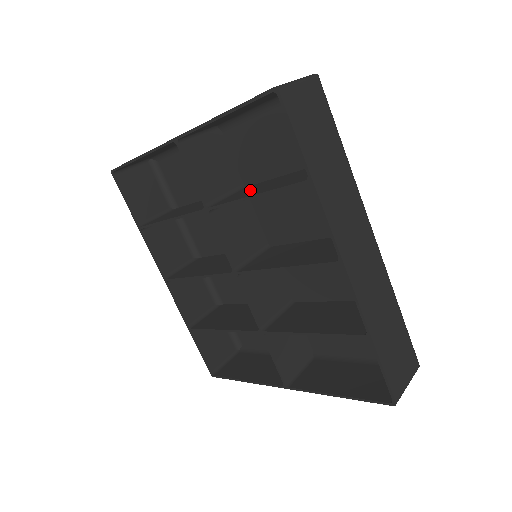
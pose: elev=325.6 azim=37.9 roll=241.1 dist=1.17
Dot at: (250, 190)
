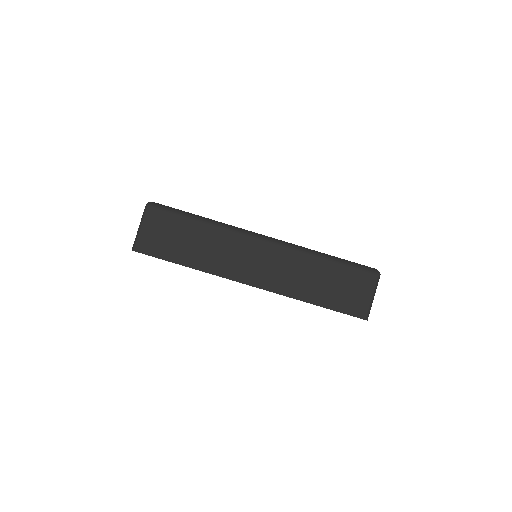
Dot at: occluded
